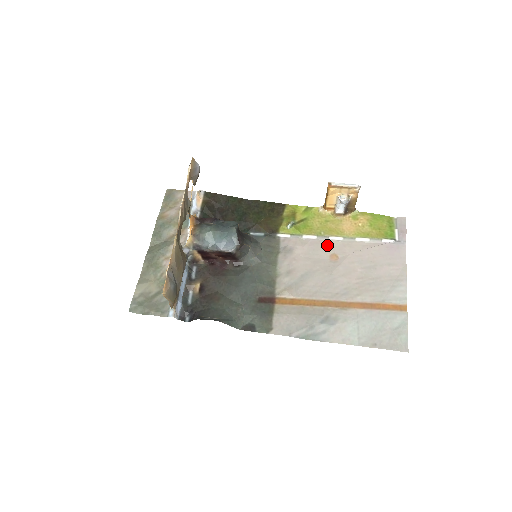
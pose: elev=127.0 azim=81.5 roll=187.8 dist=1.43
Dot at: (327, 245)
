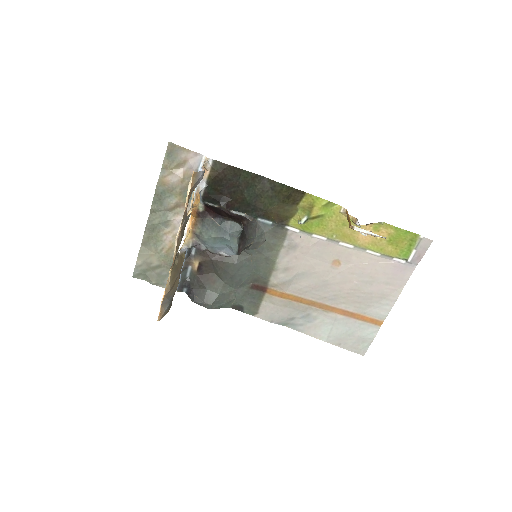
Dot at: (334, 250)
